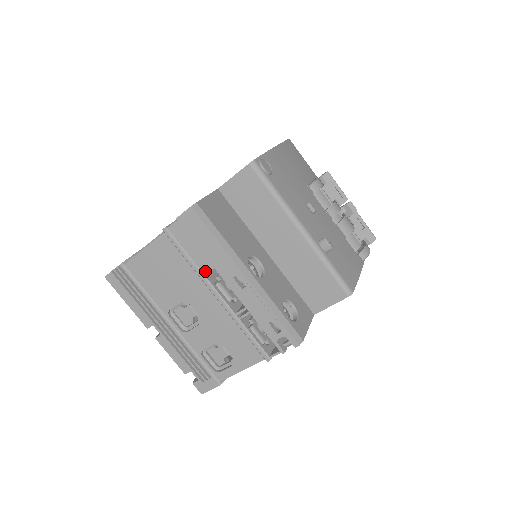
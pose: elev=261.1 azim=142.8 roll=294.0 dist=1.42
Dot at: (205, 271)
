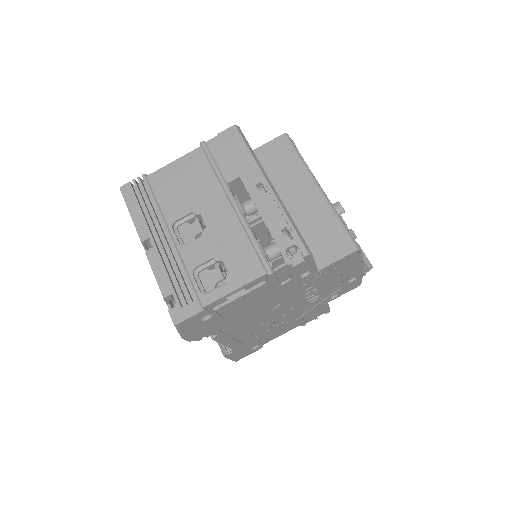
Dot at: (229, 180)
